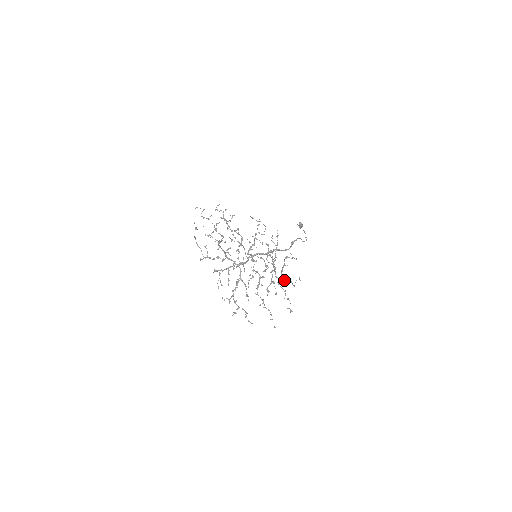
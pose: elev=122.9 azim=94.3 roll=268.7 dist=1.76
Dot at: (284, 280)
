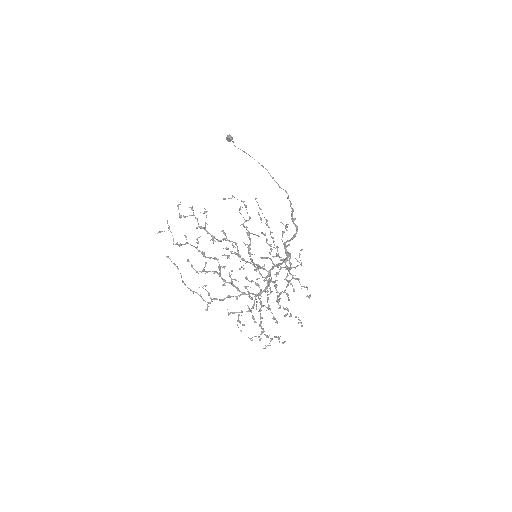
Dot at: occluded
